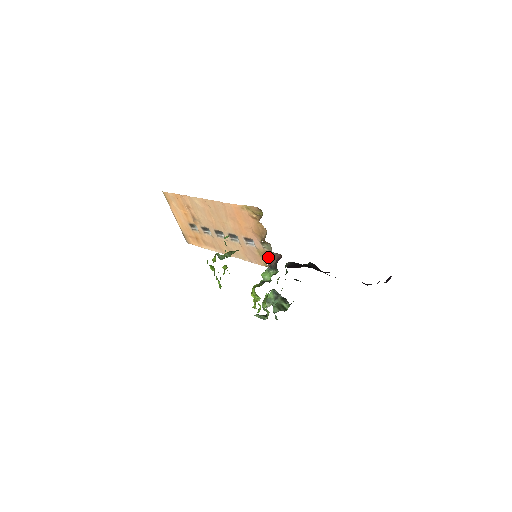
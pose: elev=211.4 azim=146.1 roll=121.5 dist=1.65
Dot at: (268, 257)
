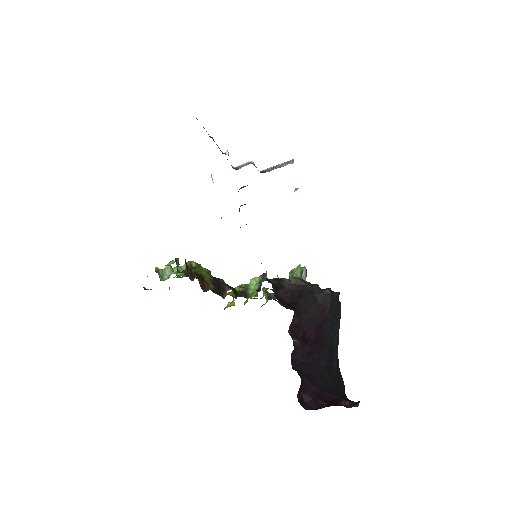
Dot at: occluded
